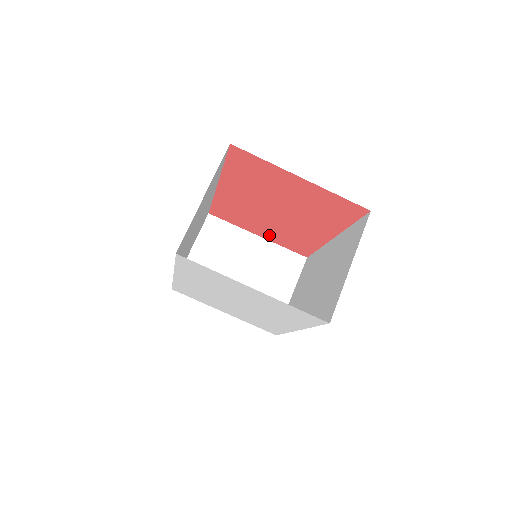
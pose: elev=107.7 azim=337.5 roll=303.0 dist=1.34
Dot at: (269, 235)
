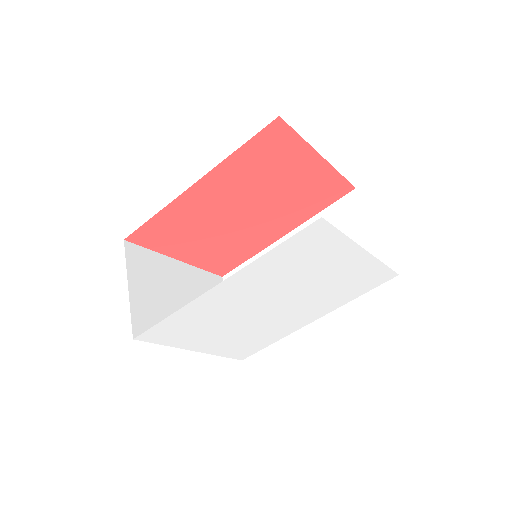
Dot at: (197, 254)
